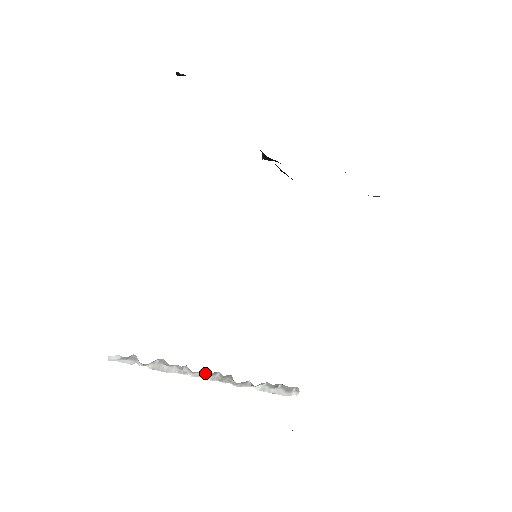
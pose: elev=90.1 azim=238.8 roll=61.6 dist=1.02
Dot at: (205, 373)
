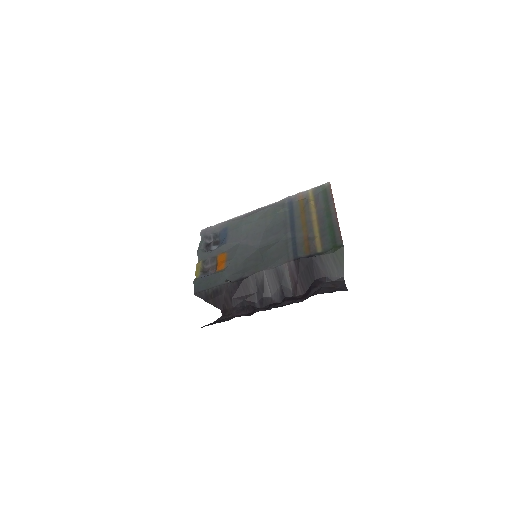
Dot at: occluded
